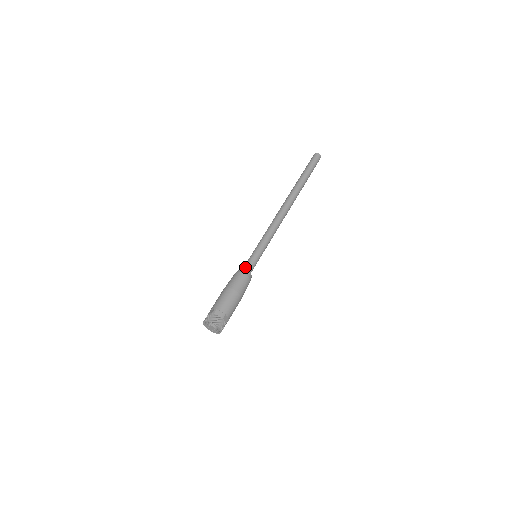
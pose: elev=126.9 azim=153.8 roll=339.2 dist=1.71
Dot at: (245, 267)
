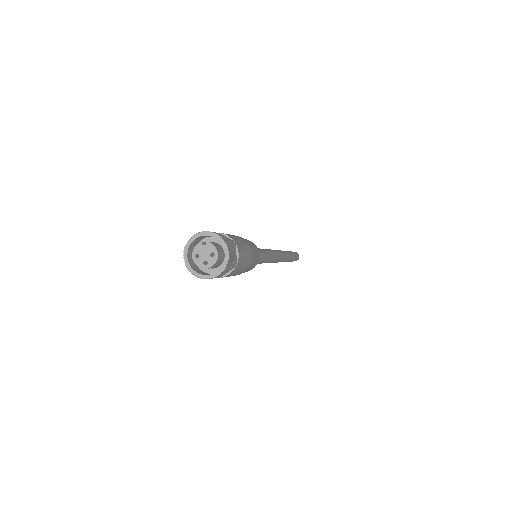
Dot at: occluded
